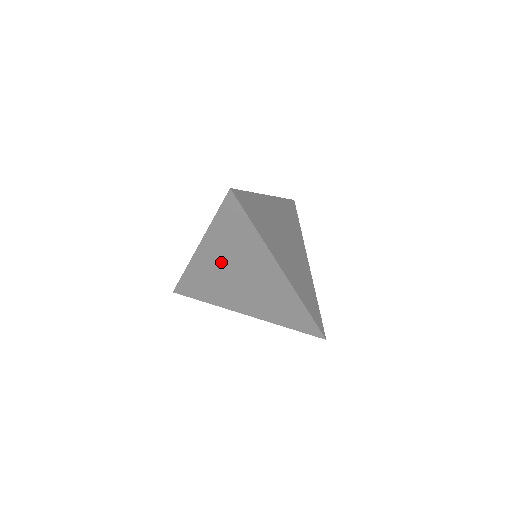
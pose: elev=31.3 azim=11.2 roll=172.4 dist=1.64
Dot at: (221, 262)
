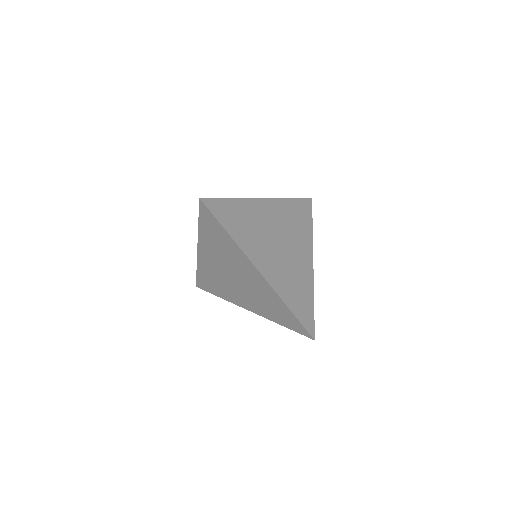
Dot at: (217, 262)
